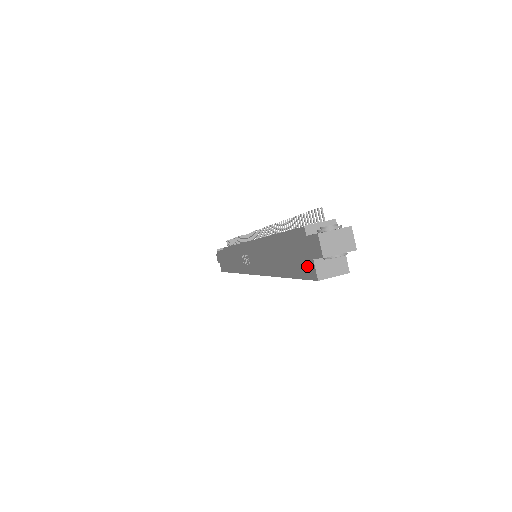
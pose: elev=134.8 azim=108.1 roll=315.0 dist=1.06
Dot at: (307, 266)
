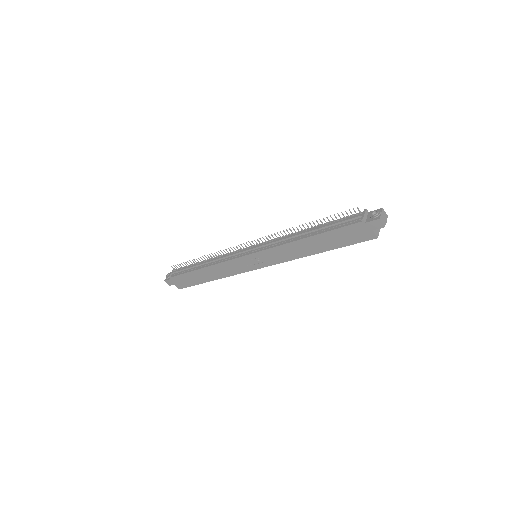
Dot at: (365, 236)
